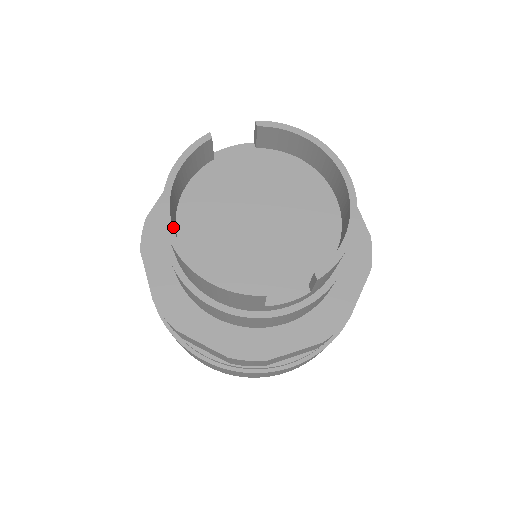
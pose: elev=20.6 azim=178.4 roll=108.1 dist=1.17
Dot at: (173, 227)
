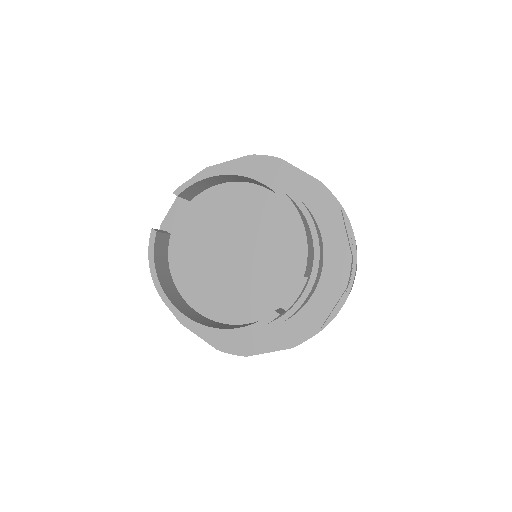
Dot at: (186, 313)
